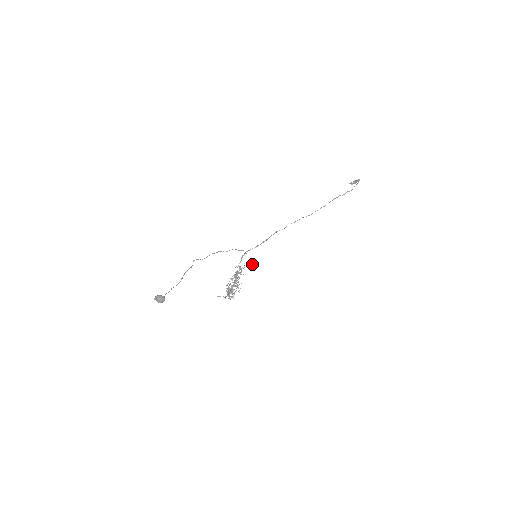
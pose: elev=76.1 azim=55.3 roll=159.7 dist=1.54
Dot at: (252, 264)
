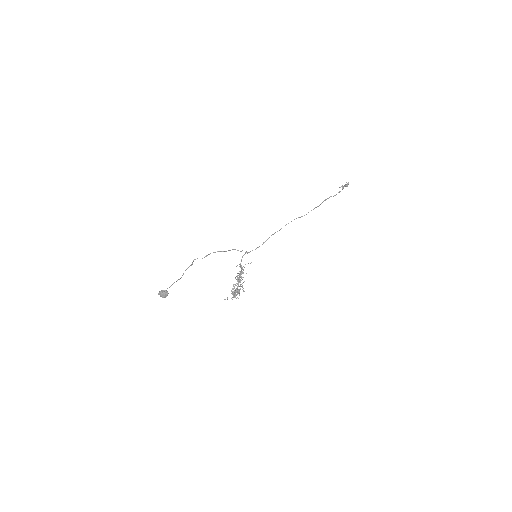
Dot at: occluded
